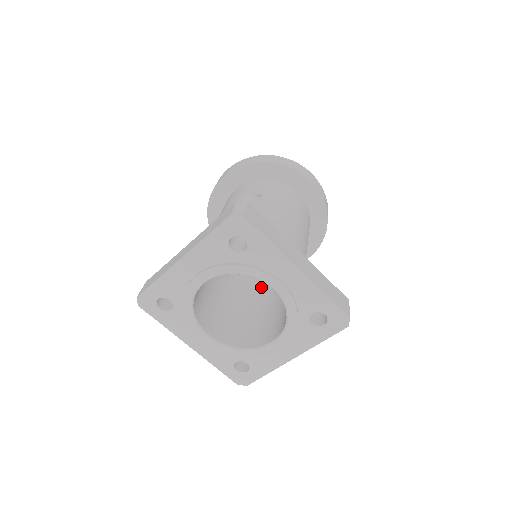
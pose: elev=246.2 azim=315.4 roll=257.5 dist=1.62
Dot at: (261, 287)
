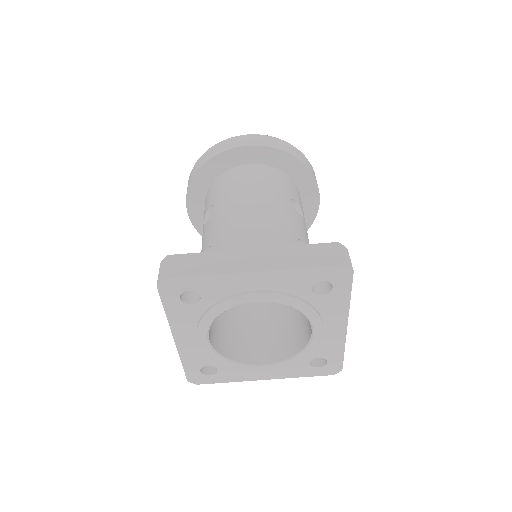
Dot at: occluded
